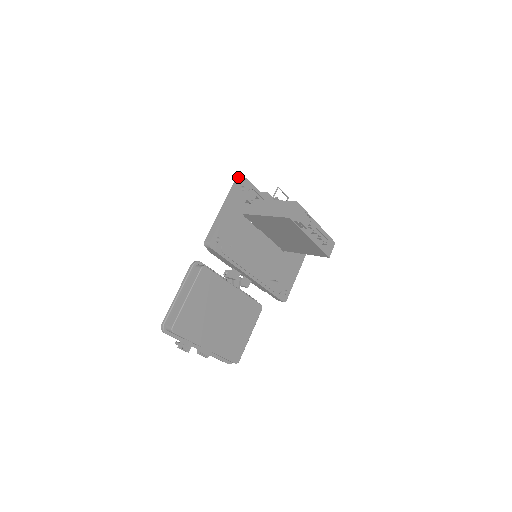
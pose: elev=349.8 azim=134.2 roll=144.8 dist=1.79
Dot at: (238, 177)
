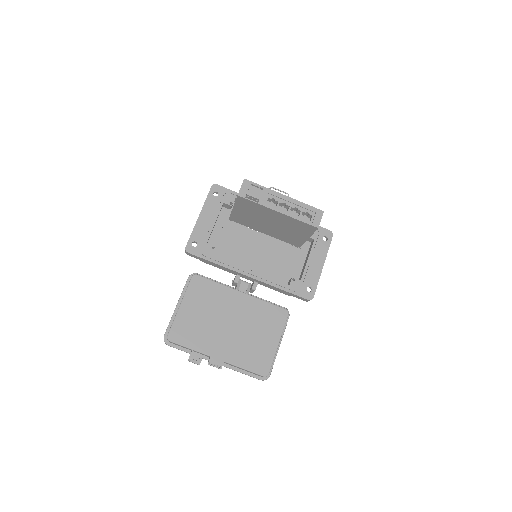
Dot at: occluded
